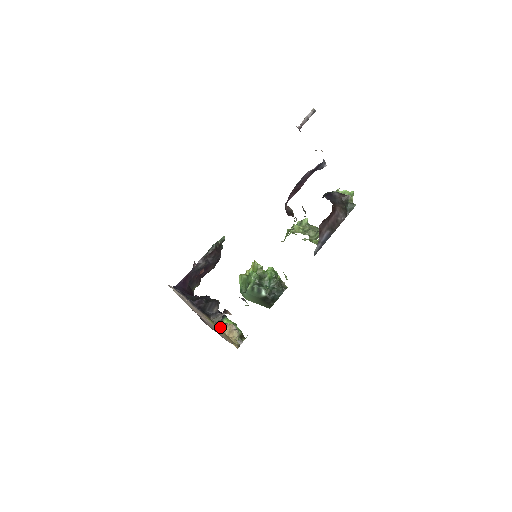
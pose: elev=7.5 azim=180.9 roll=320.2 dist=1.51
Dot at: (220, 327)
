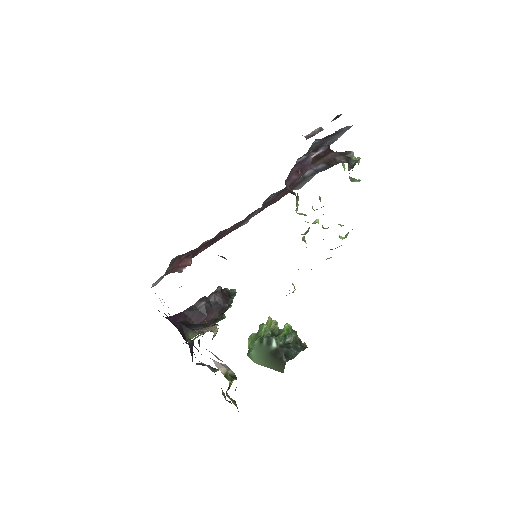
Dot at: occluded
